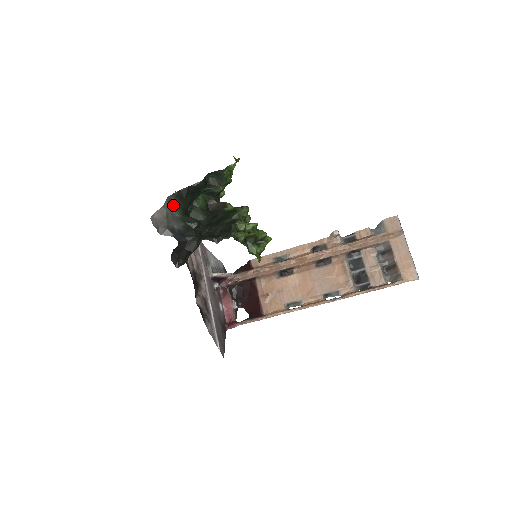
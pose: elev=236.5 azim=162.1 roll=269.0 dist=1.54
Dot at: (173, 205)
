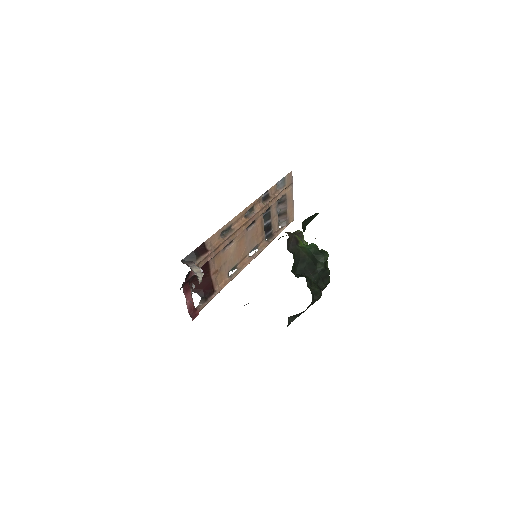
Dot at: occluded
